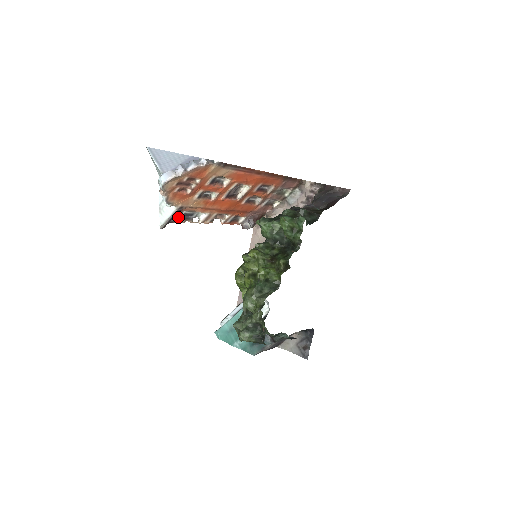
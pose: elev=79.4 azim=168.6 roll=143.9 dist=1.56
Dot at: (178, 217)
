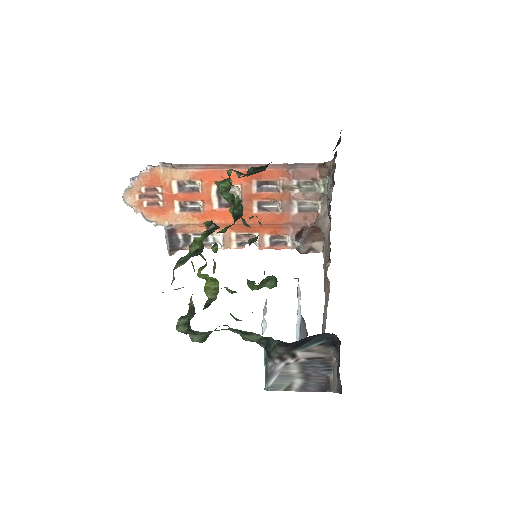
Dot at: (190, 243)
